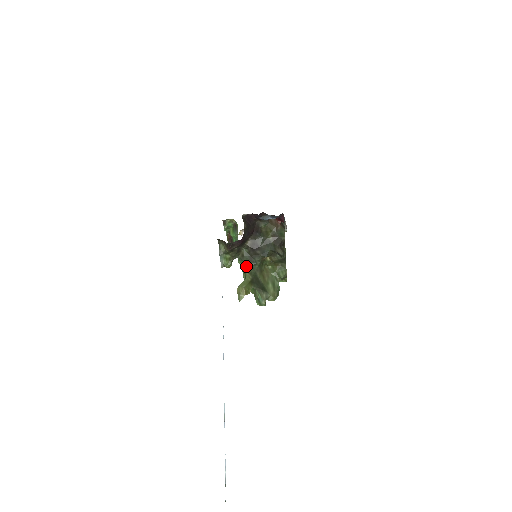
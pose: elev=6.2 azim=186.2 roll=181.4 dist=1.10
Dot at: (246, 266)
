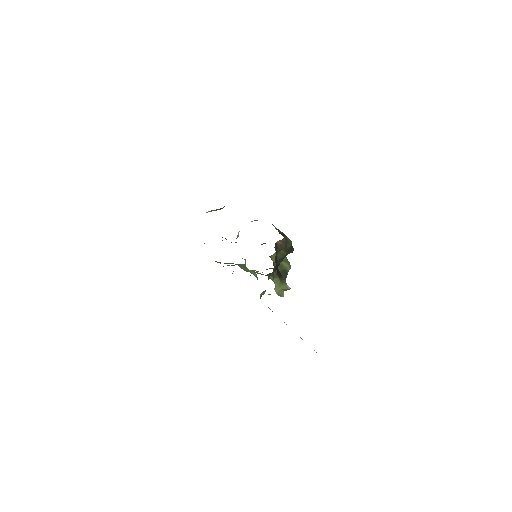
Dot at: (272, 278)
